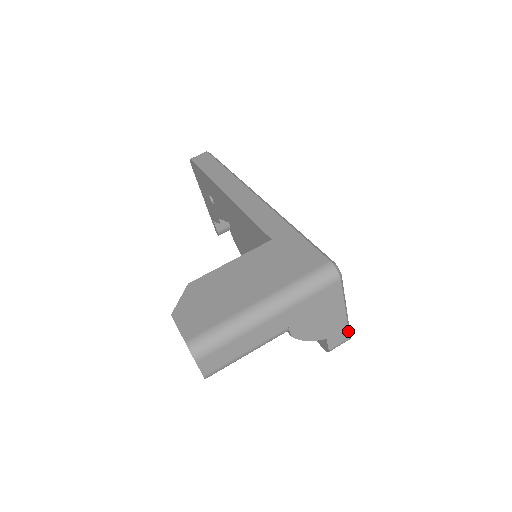
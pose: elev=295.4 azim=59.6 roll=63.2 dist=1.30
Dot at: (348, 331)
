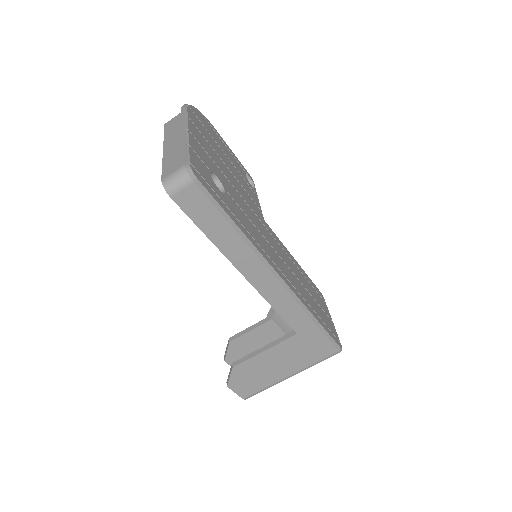
Dot at: occluded
